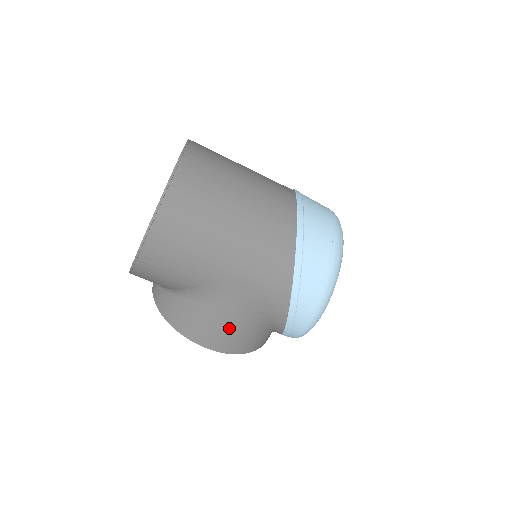
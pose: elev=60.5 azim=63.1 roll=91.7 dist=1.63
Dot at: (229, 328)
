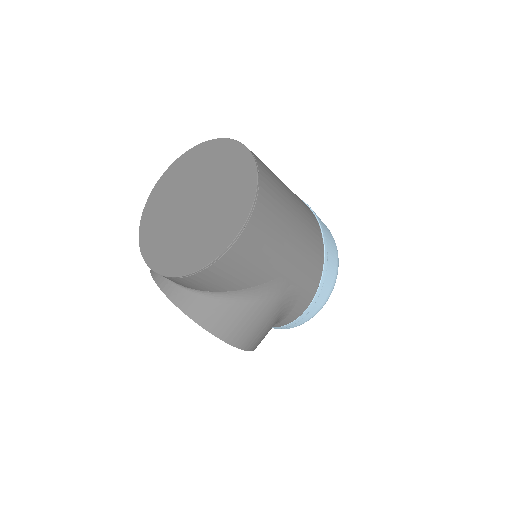
Dot at: (264, 325)
